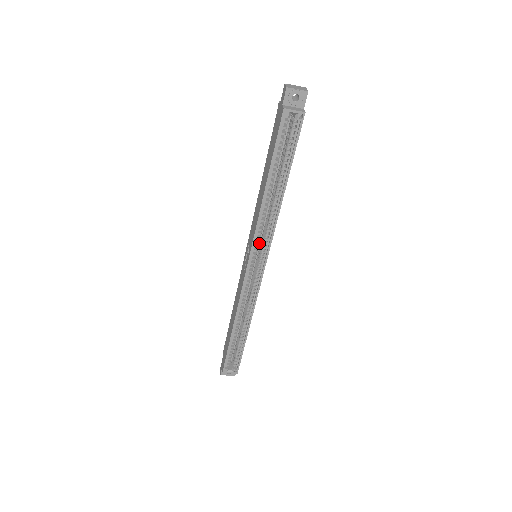
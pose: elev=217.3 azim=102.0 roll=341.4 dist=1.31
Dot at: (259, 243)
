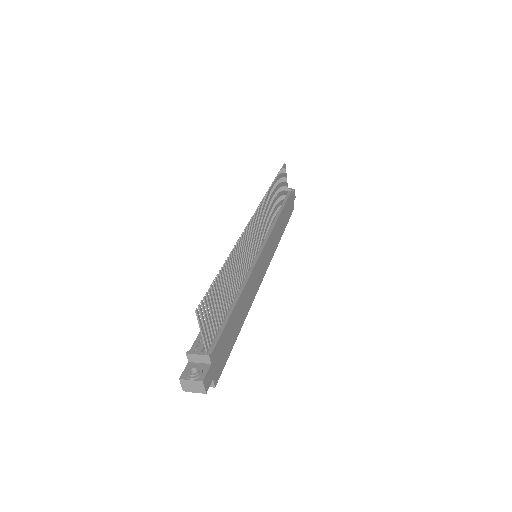
Dot at: occluded
